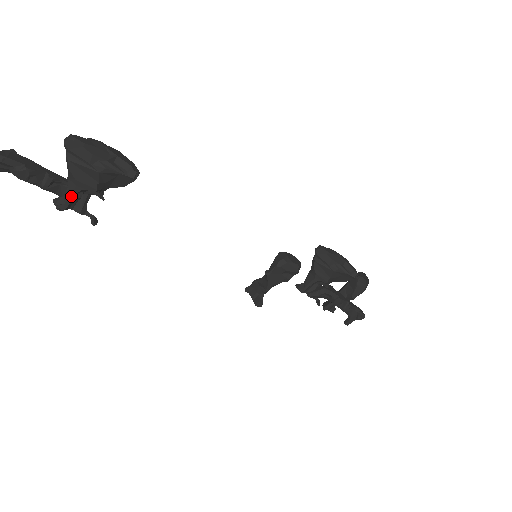
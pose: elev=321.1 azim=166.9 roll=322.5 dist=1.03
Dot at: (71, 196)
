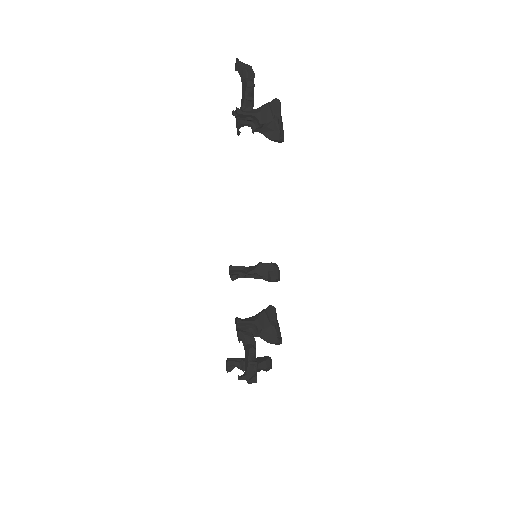
Dot at: (249, 113)
